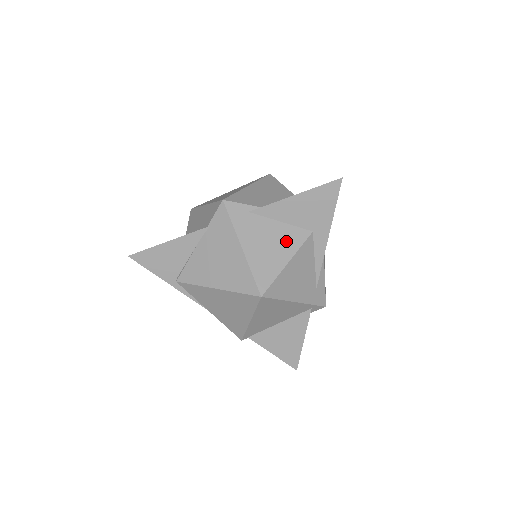
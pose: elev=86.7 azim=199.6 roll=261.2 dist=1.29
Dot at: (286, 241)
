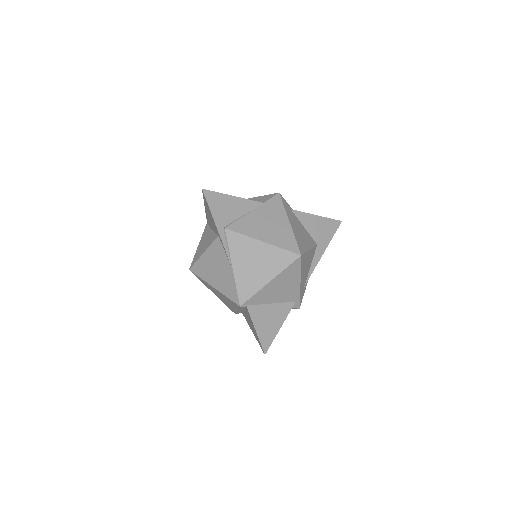
Dot at: (307, 238)
